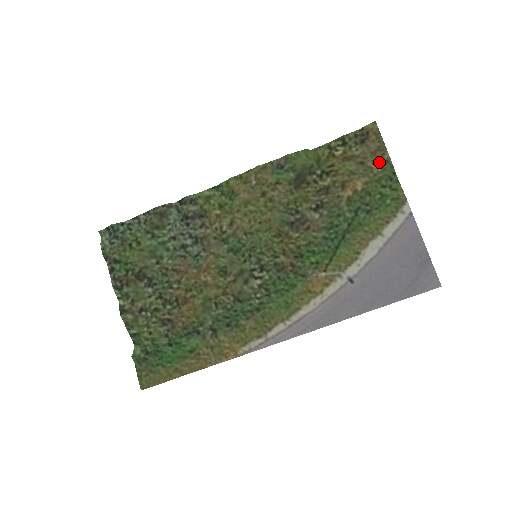
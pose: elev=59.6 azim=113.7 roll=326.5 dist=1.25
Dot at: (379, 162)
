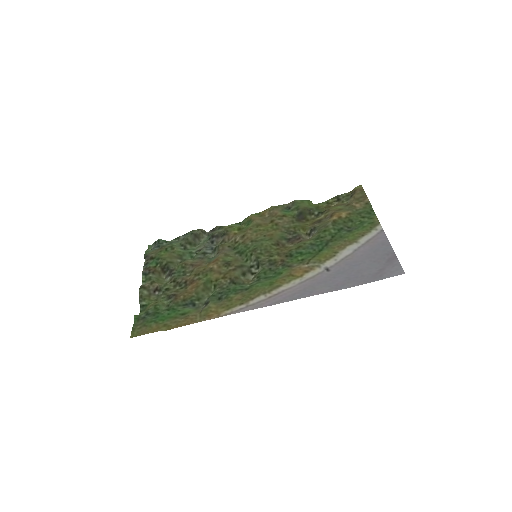
Dot at: (361, 203)
